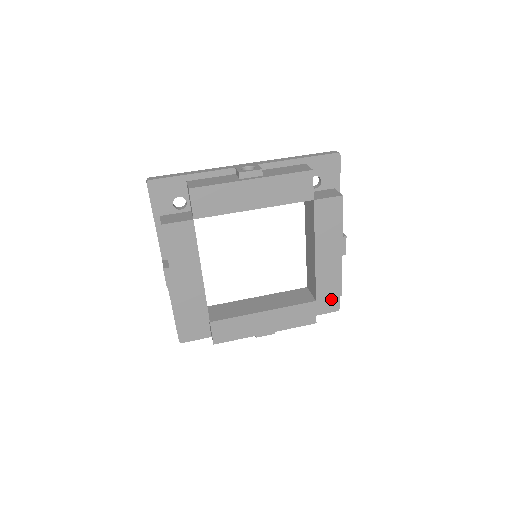
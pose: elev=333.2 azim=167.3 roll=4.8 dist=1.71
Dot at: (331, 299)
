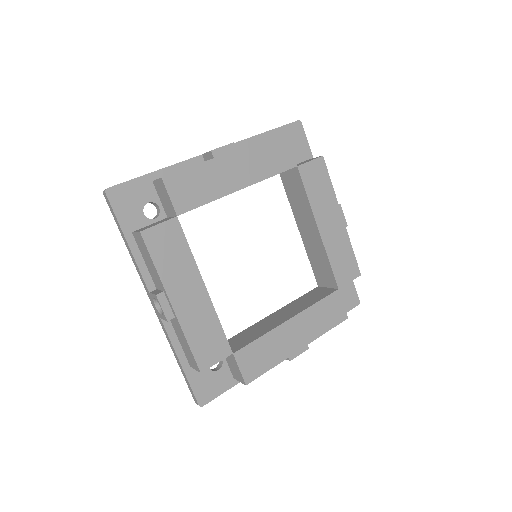
Dot at: (348, 291)
